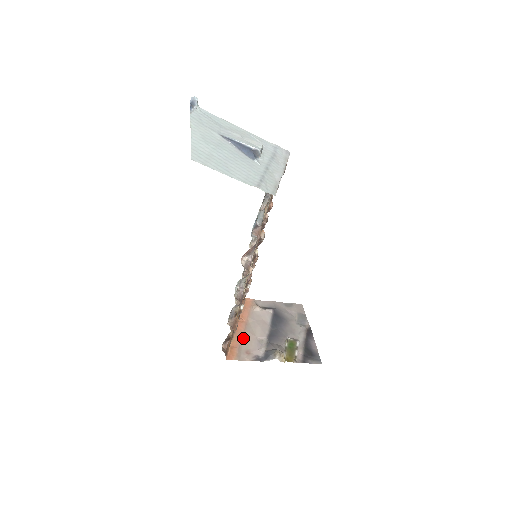
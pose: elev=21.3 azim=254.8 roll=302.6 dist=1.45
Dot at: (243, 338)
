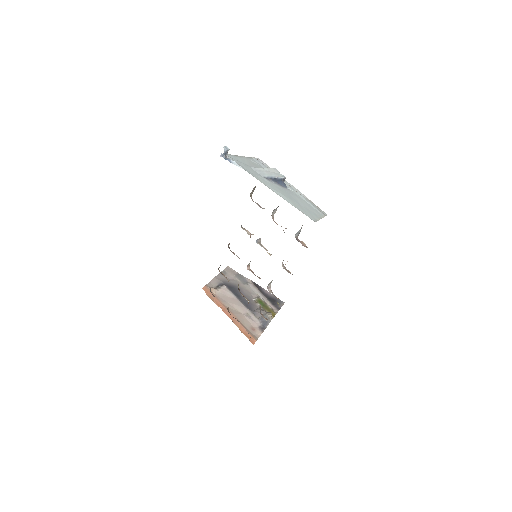
Dot at: occluded
